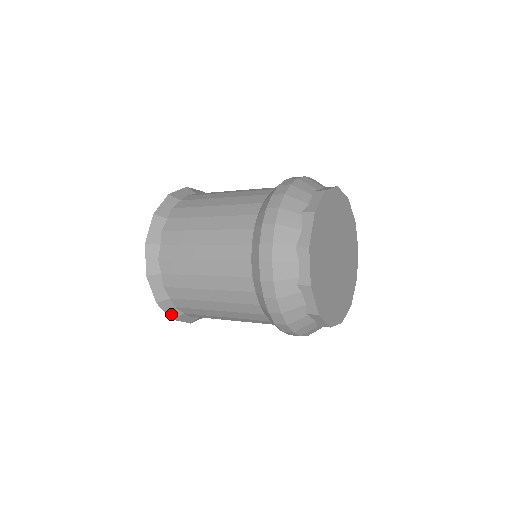
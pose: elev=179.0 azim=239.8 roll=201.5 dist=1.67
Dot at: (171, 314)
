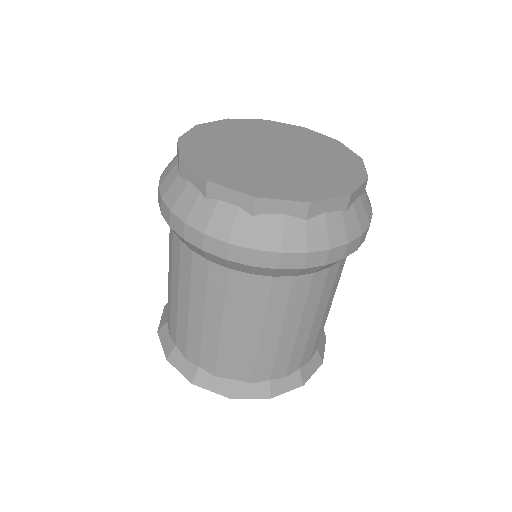
Dot at: (162, 323)
